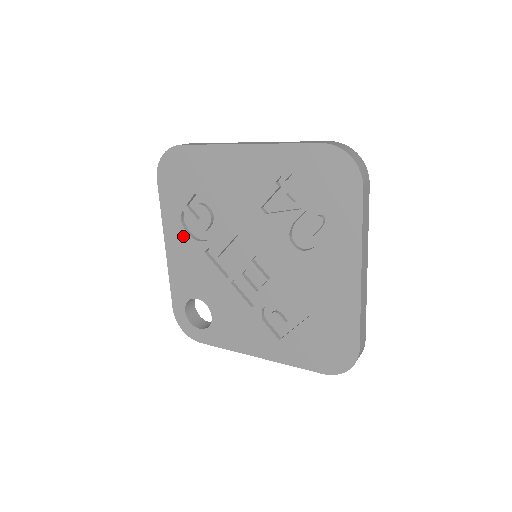
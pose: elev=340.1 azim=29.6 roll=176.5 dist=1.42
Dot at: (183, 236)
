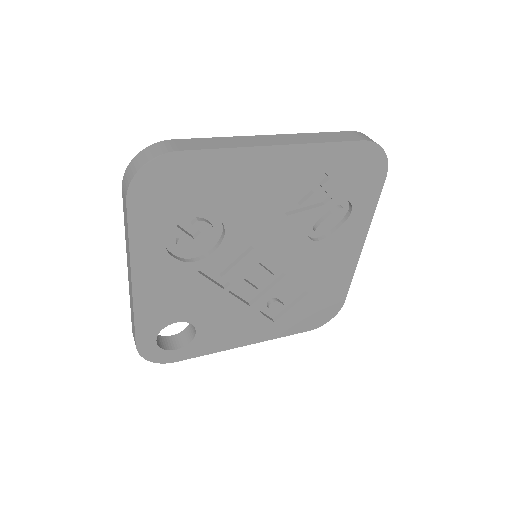
Dot at: (166, 262)
